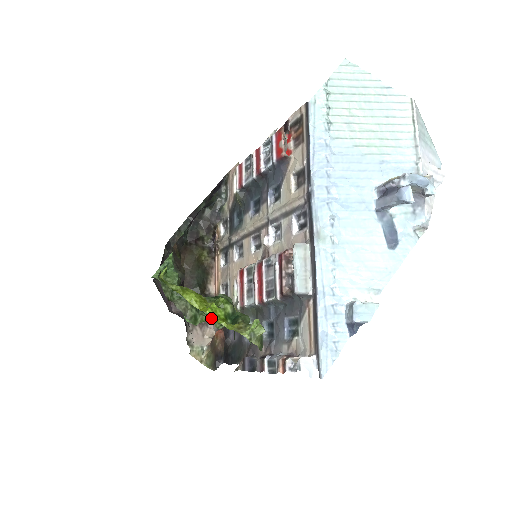
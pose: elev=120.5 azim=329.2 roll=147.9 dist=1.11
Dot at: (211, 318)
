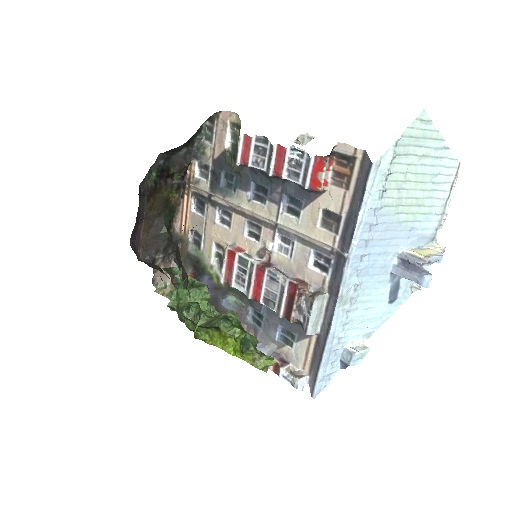
Dot at: (204, 306)
